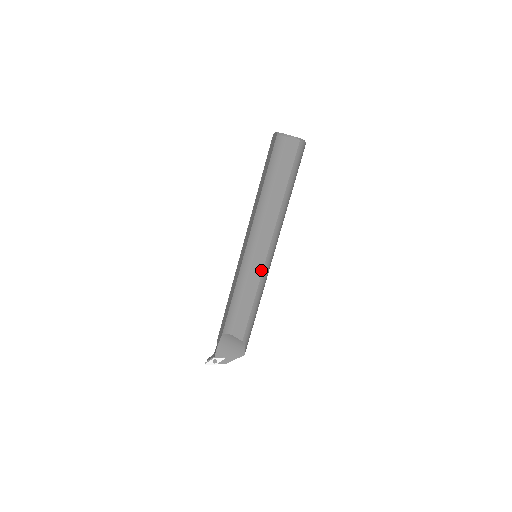
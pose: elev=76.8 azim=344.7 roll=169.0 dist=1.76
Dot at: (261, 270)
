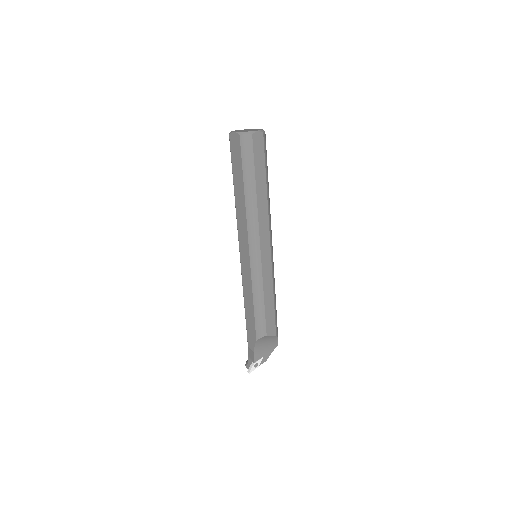
Dot at: (270, 267)
